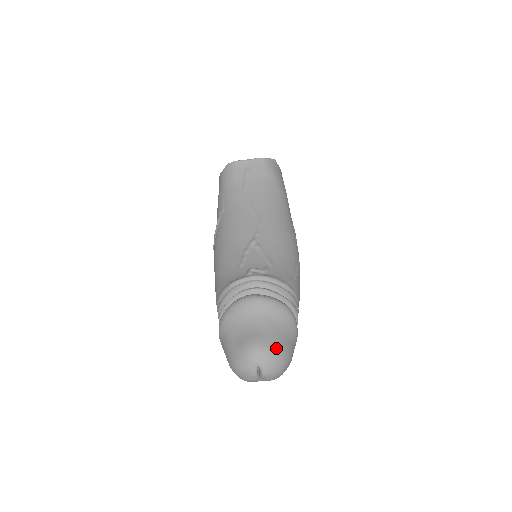
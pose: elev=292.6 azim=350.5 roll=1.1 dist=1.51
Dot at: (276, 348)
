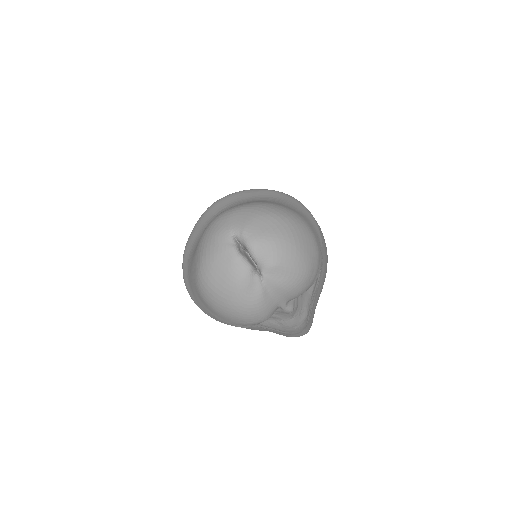
Dot at: (258, 203)
